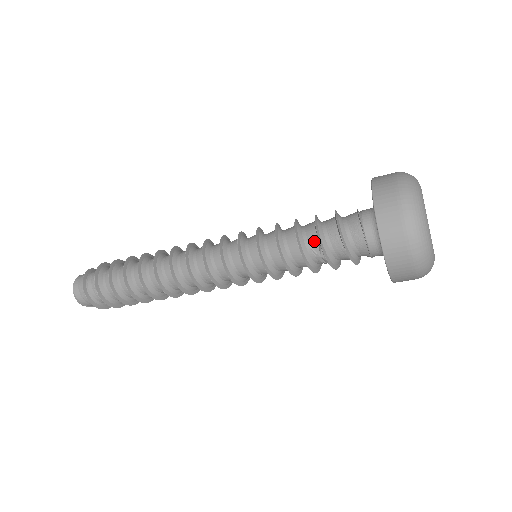
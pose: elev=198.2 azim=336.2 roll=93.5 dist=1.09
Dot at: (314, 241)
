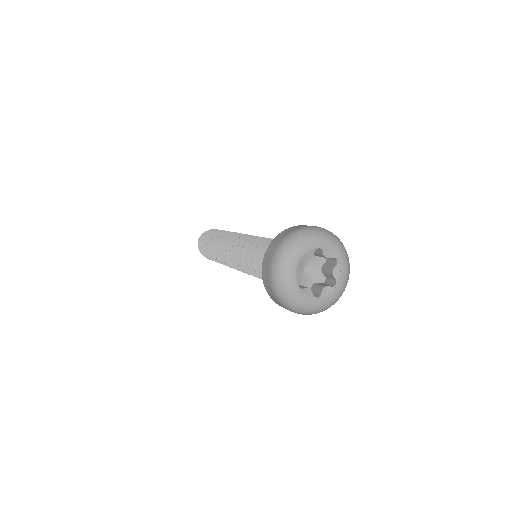
Dot at: occluded
